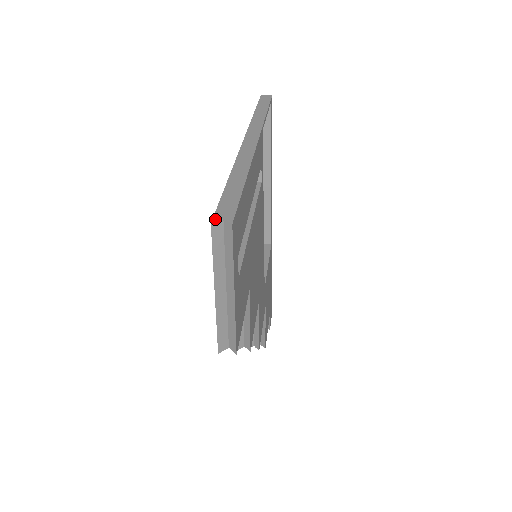
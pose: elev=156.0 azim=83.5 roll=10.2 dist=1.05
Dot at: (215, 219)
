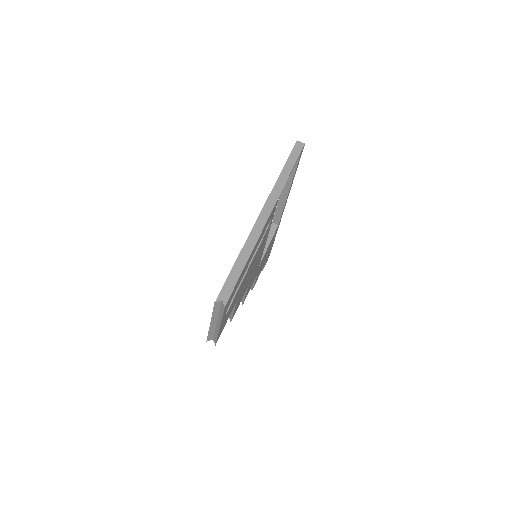
Dot at: (218, 299)
